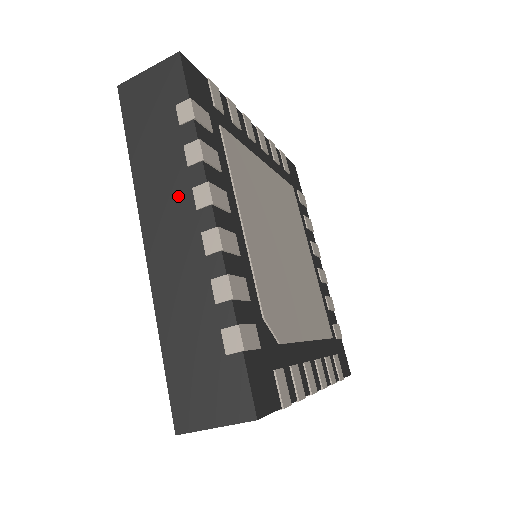
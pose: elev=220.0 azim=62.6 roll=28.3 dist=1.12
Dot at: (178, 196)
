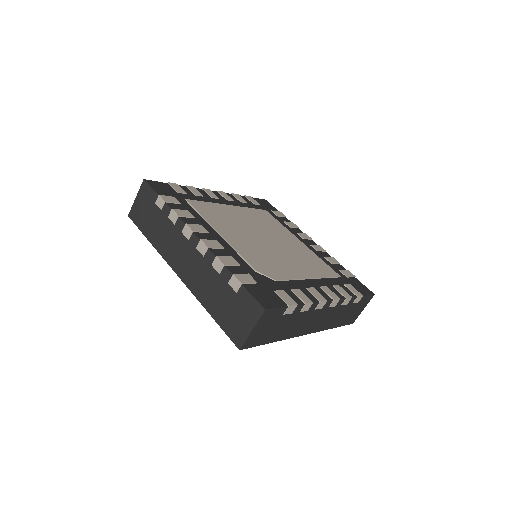
Dot at: (178, 241)
